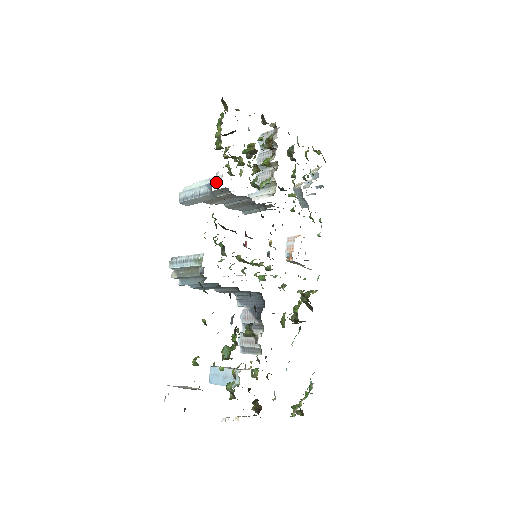
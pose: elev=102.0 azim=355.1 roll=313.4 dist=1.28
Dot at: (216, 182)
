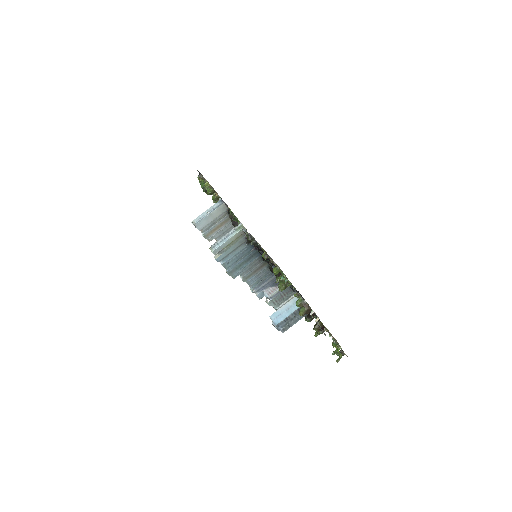
Dot at: occluded
